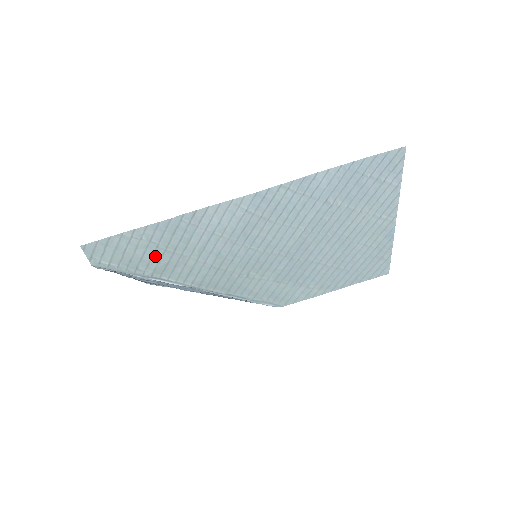
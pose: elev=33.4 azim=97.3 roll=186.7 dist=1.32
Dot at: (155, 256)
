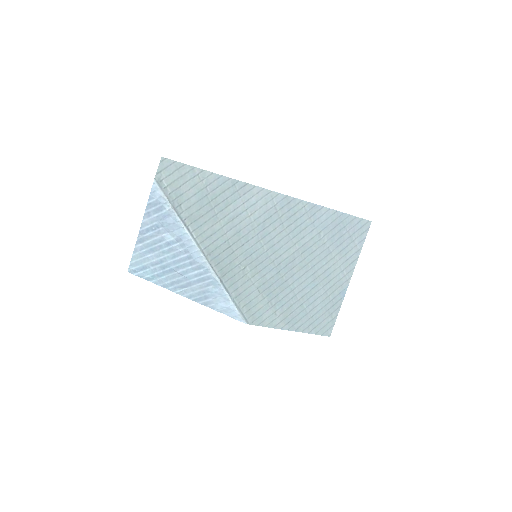
Dot at: (199, 203)
